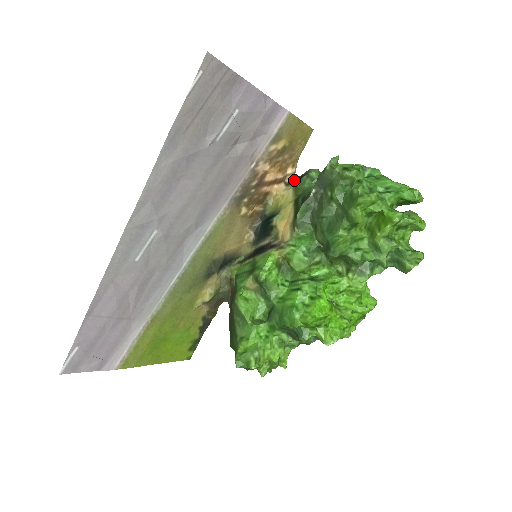
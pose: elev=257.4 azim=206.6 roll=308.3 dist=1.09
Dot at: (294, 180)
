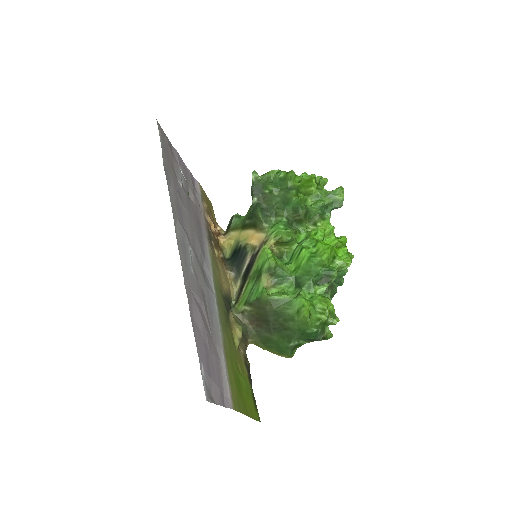
Dot at: (226, 230)
